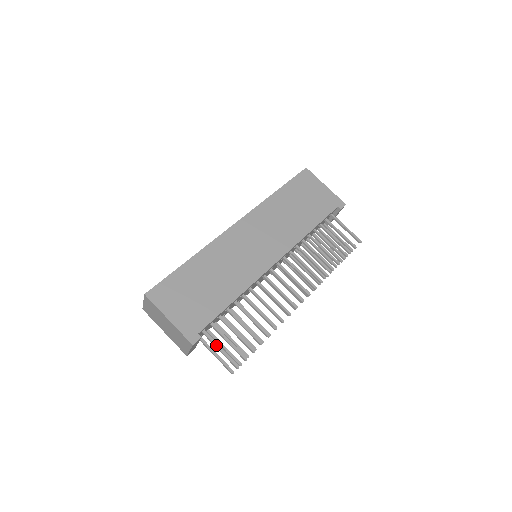
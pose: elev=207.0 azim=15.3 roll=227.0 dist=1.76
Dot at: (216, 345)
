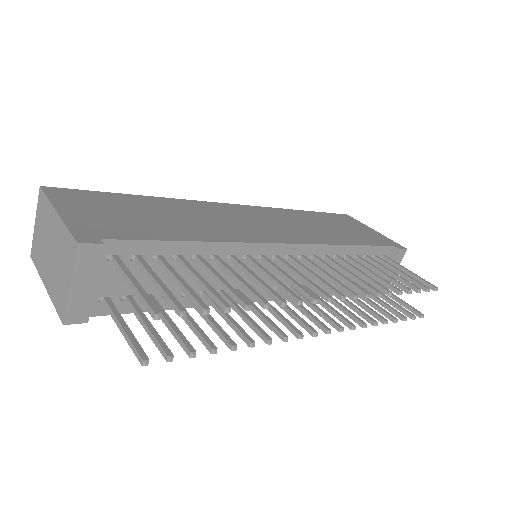
Dot at: (128, 275)
